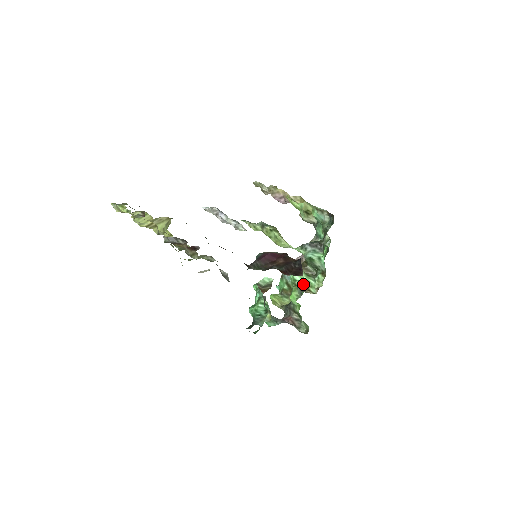
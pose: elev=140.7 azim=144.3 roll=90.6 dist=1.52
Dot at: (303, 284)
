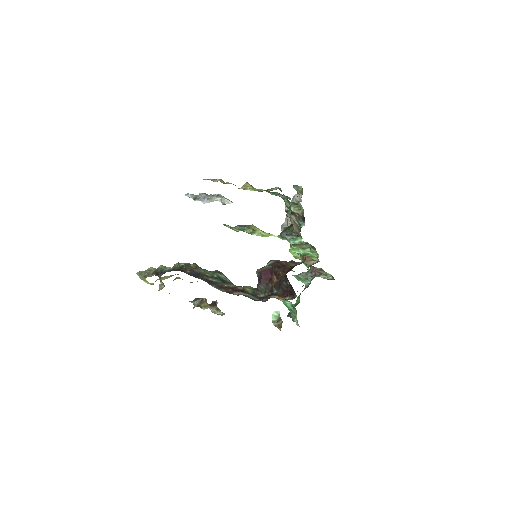
Dot at: occluded
